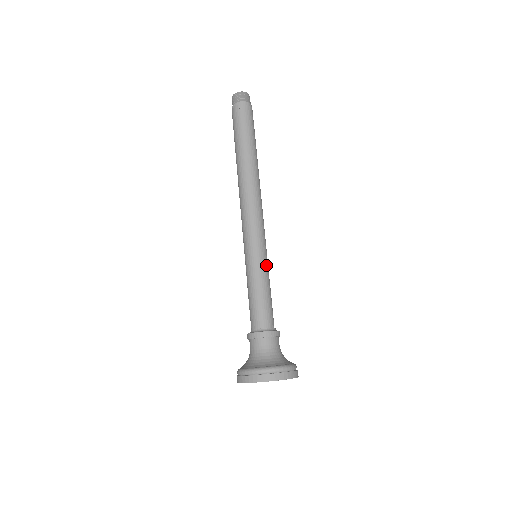
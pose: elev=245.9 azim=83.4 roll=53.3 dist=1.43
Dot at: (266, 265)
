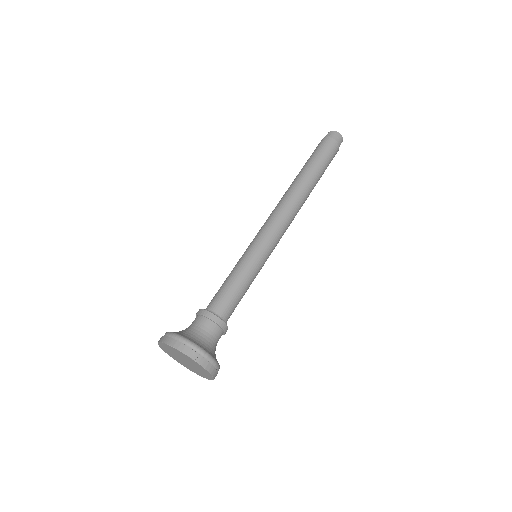
Dot at: (260, 269)
